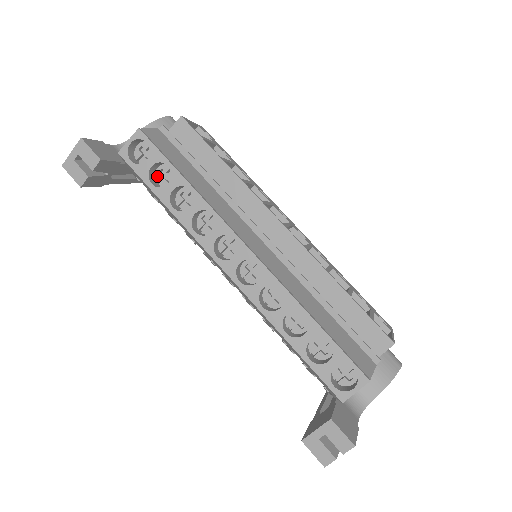
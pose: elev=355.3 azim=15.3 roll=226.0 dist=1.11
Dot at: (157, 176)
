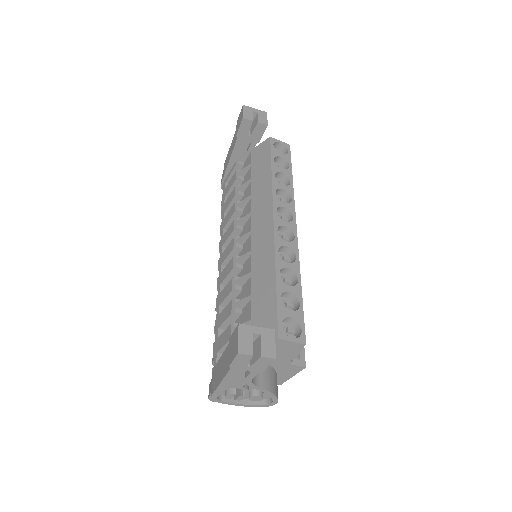
Dot at: occluded
